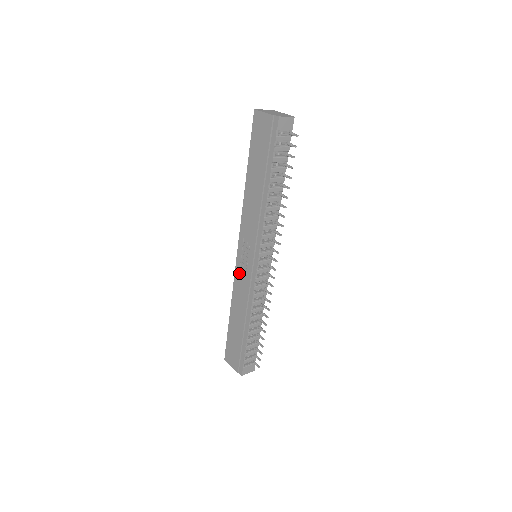
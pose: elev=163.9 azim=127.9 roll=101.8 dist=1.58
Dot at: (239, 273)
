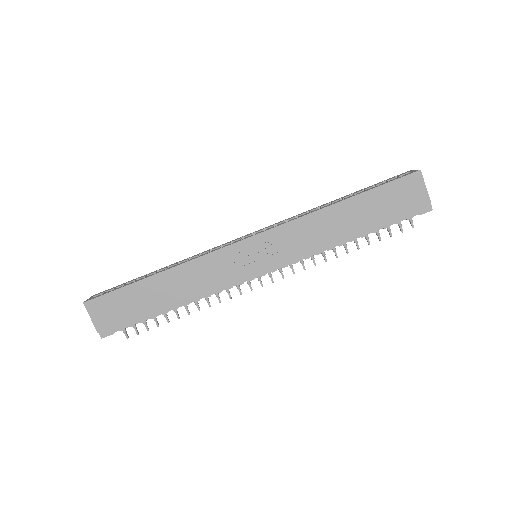
Dot at: (225, 257)
